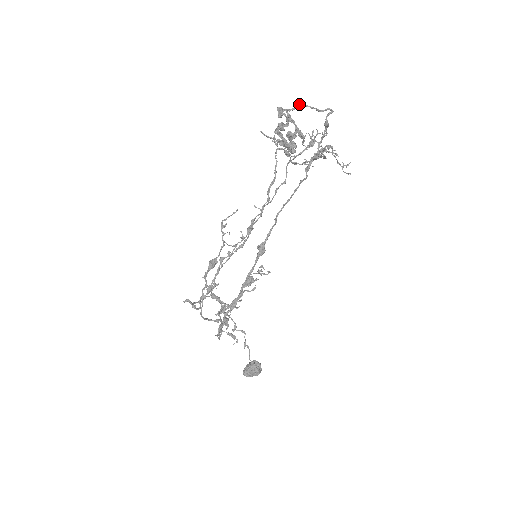
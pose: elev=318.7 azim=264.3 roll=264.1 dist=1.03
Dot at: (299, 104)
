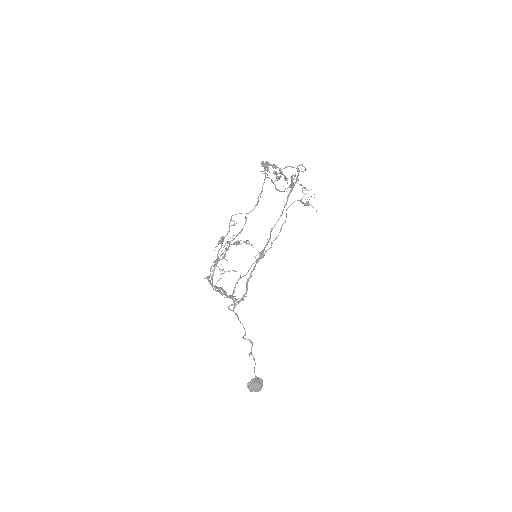
Dot at: (288, 166)
